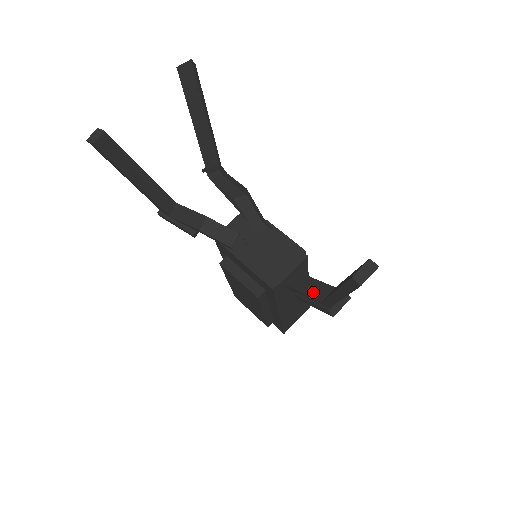
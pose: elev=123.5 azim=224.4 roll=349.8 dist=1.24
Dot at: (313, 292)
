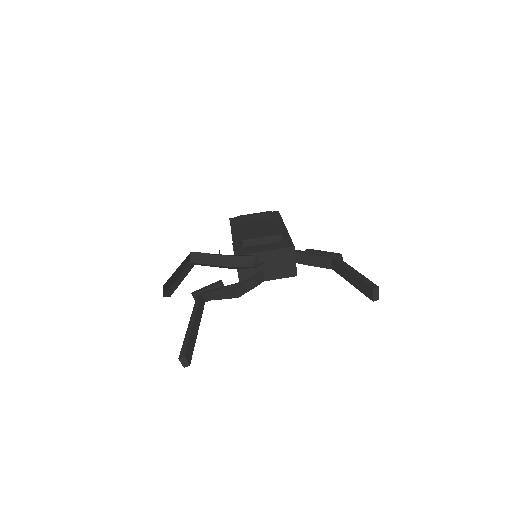
Dot at: (320, 264)
